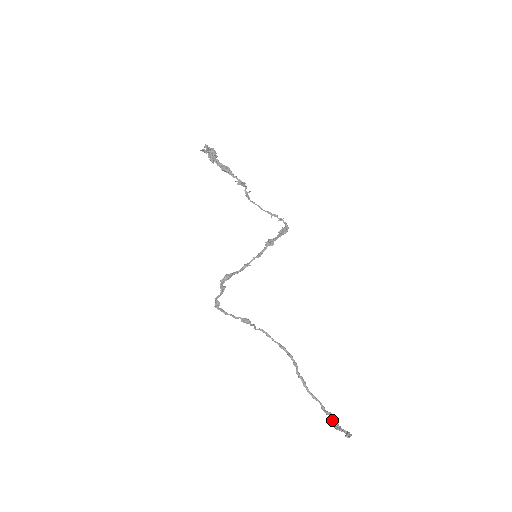
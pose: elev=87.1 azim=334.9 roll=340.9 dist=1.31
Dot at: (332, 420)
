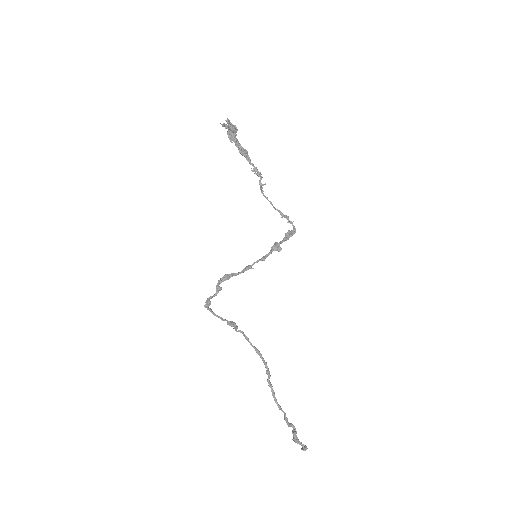
Dot at: (293, 432)
